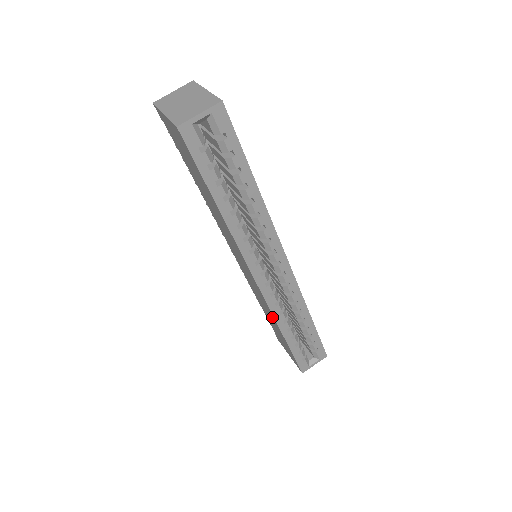
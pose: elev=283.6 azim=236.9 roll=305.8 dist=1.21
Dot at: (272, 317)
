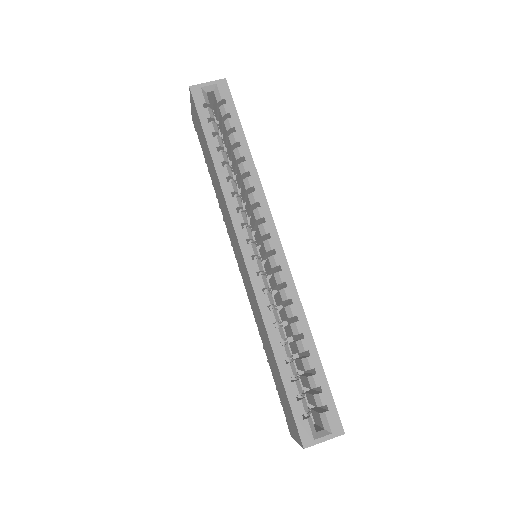
Dot at: (262, 322)
